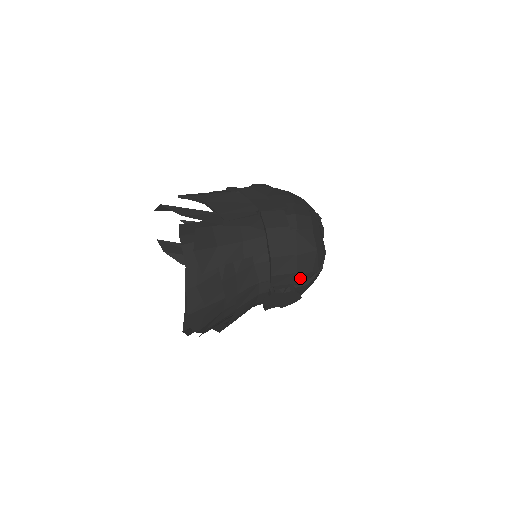
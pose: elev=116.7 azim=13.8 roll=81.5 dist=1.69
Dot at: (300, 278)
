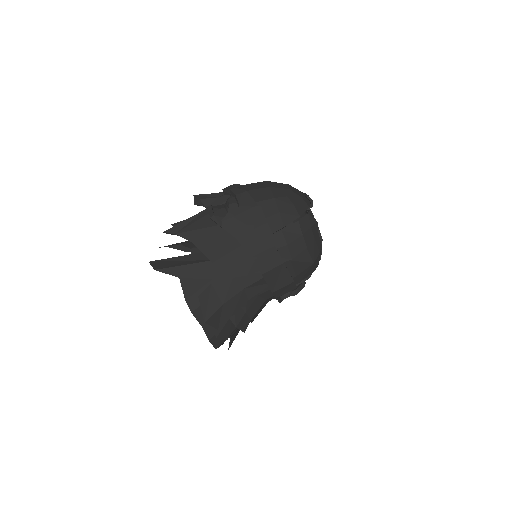
Dot at: occluded
